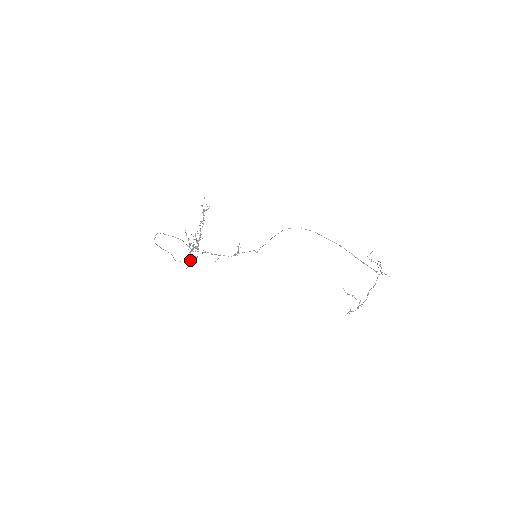
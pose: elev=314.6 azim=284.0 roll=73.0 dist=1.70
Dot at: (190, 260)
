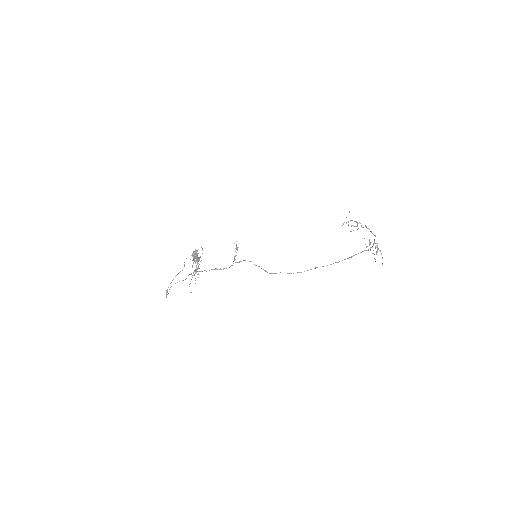
Dot at: occluded
